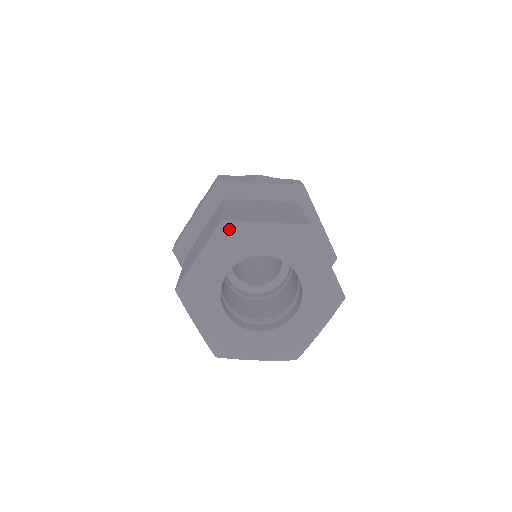
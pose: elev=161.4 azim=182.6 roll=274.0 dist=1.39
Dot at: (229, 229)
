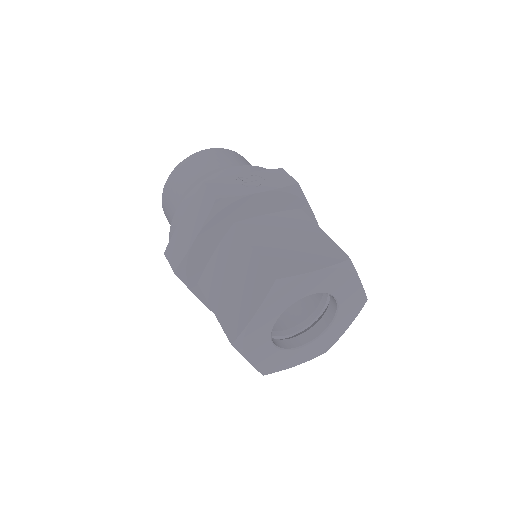
Dot at: (283, 286)
